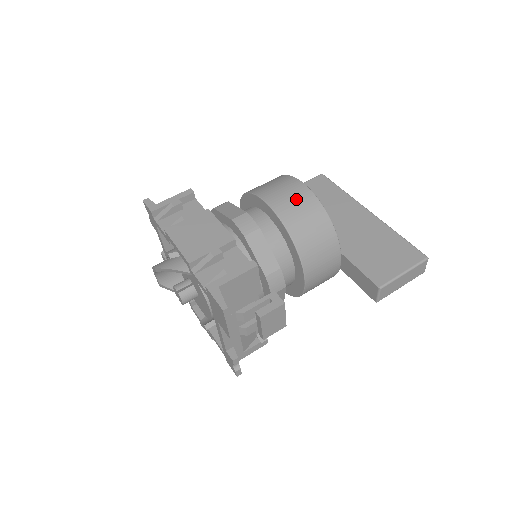
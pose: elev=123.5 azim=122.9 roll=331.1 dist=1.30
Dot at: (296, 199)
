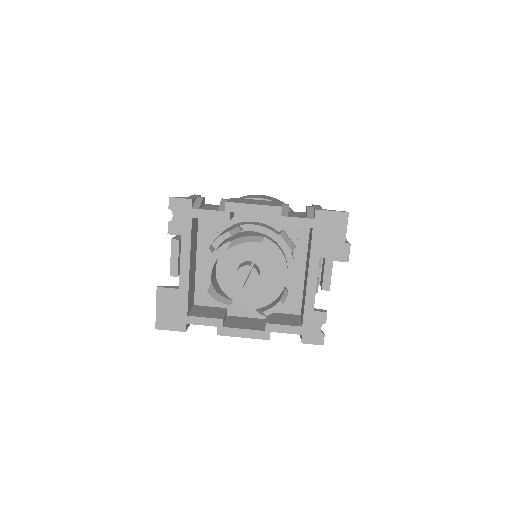
Dot at: (271, 198)
